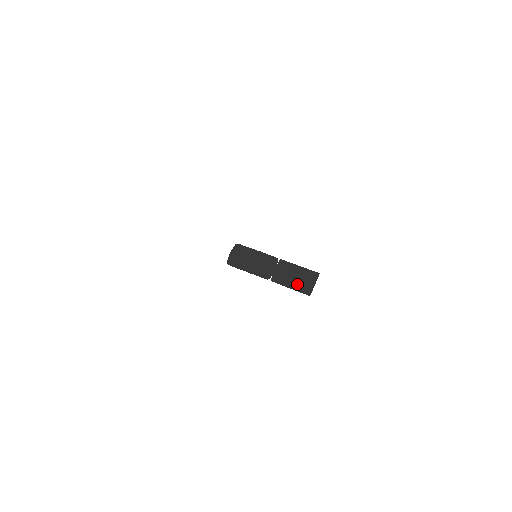
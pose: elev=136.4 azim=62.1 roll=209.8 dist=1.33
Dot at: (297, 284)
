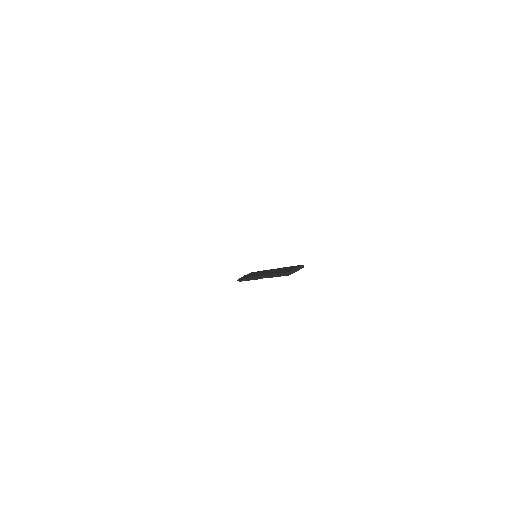
Dot at: (283, 271)
